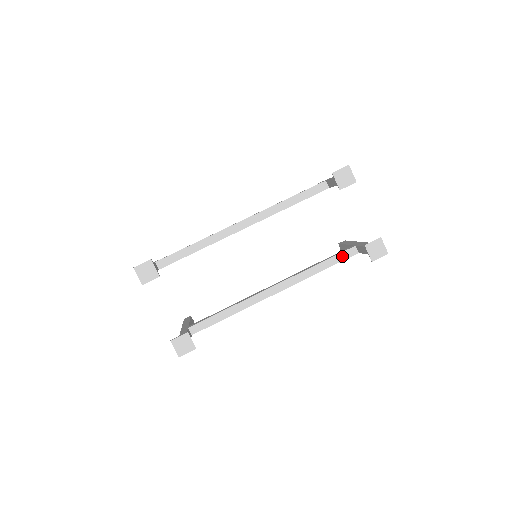
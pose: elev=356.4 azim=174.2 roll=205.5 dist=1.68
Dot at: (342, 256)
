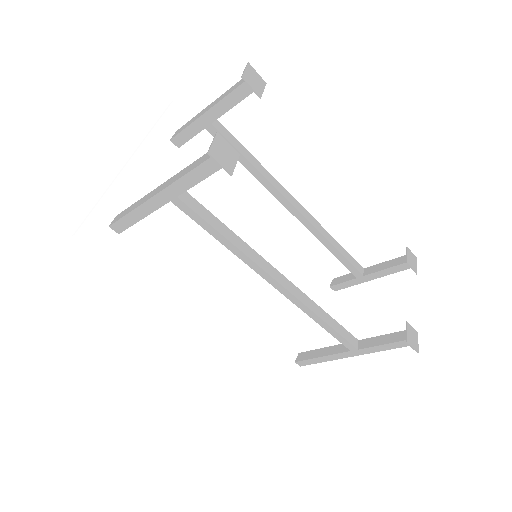
Dot at: (346, 334)
